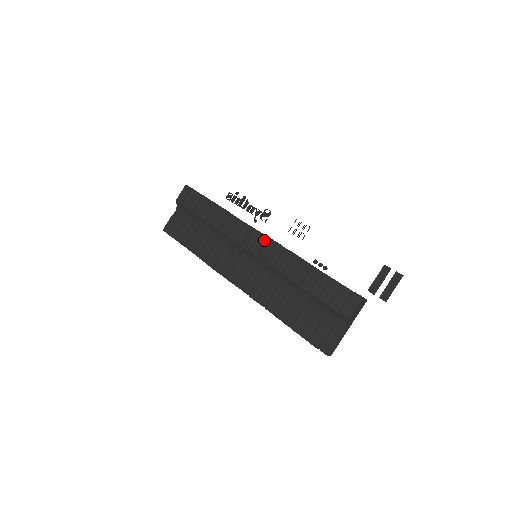
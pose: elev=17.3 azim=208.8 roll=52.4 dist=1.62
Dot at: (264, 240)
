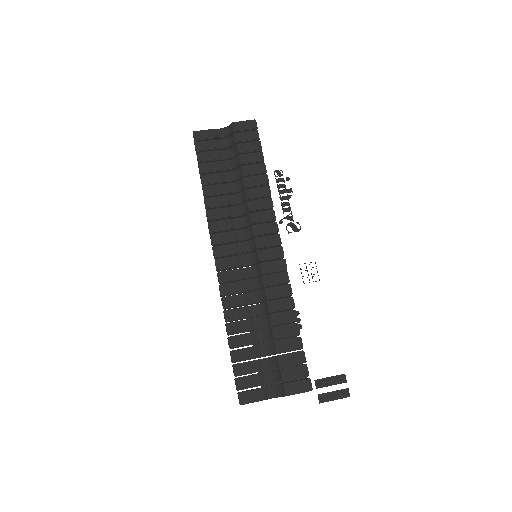
Dot at: (279, 255)
